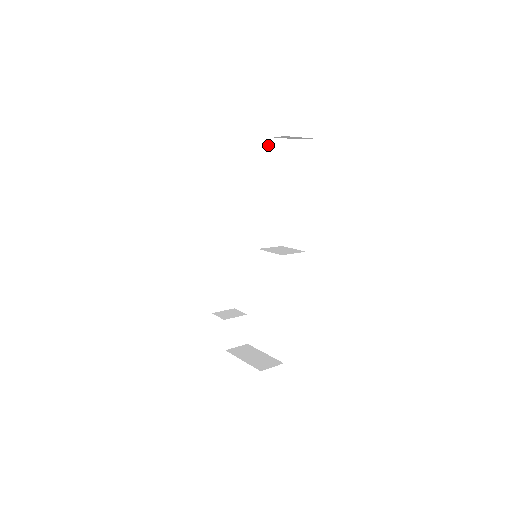
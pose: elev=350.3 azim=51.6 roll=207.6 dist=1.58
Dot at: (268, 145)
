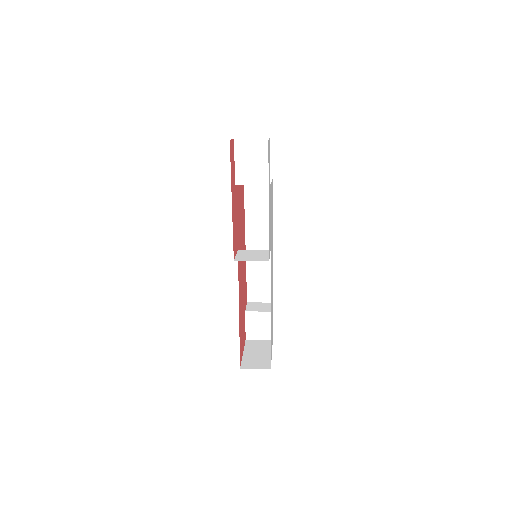
Dot at: (237, 147)
